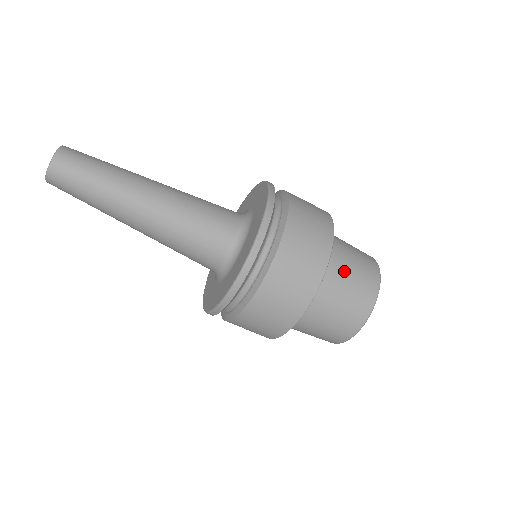
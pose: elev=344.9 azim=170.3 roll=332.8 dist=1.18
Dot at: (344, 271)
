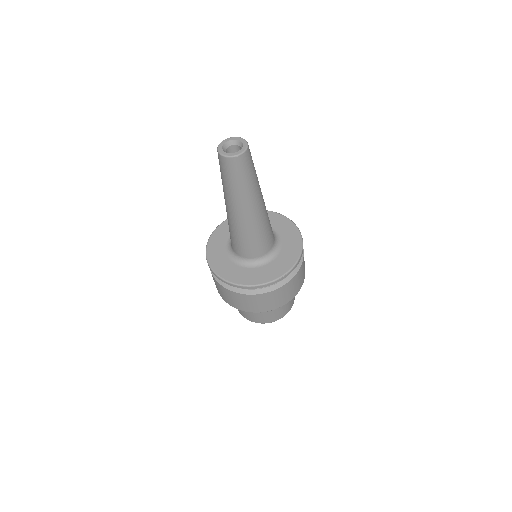
Dot at: occluded
